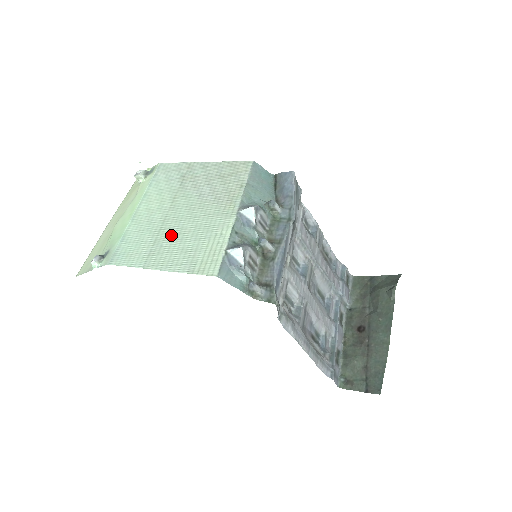
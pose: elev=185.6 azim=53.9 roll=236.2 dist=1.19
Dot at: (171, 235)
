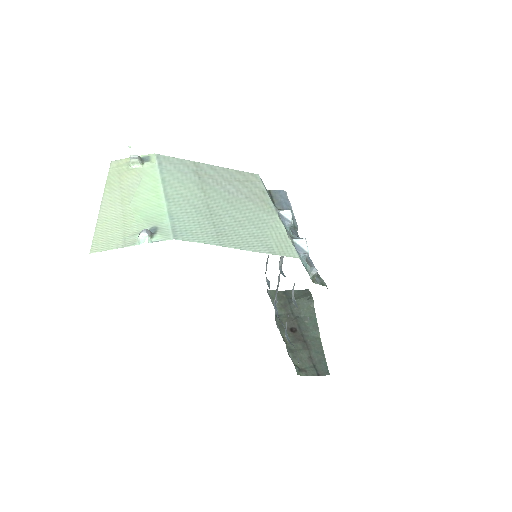
Dot at: (227, 221)
